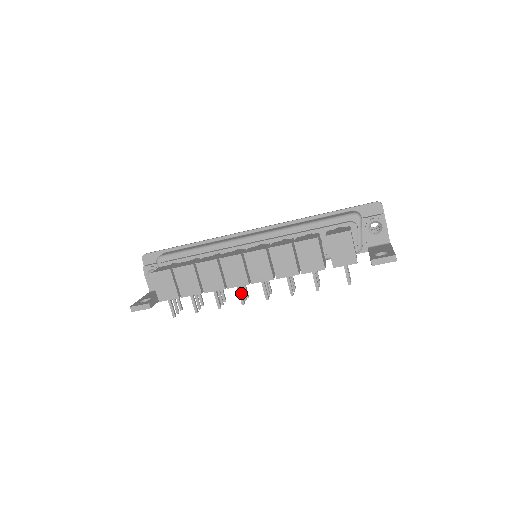
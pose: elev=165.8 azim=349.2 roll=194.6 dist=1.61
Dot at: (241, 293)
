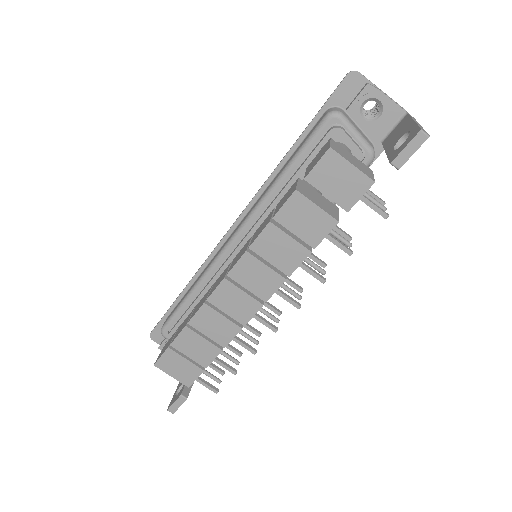
Dot at: (263, 321)
